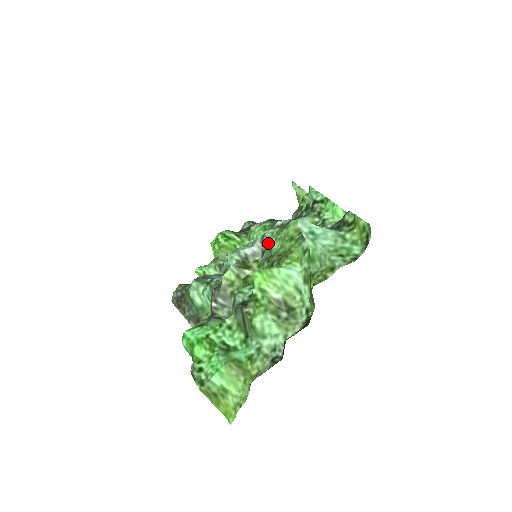
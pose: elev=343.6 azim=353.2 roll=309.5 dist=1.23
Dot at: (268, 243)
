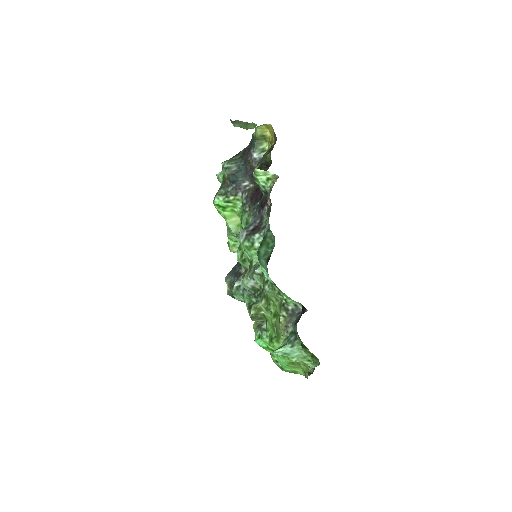
Dot at: occluded
